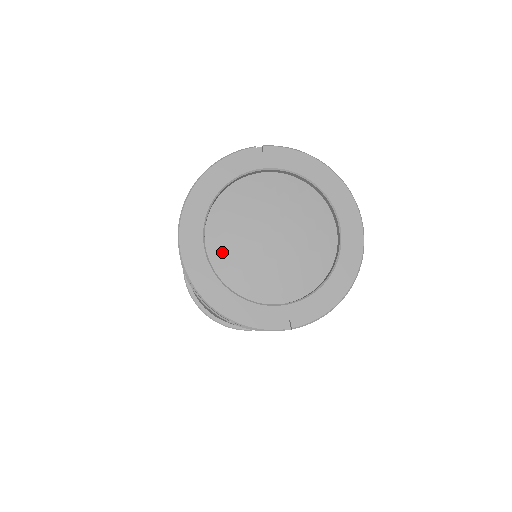
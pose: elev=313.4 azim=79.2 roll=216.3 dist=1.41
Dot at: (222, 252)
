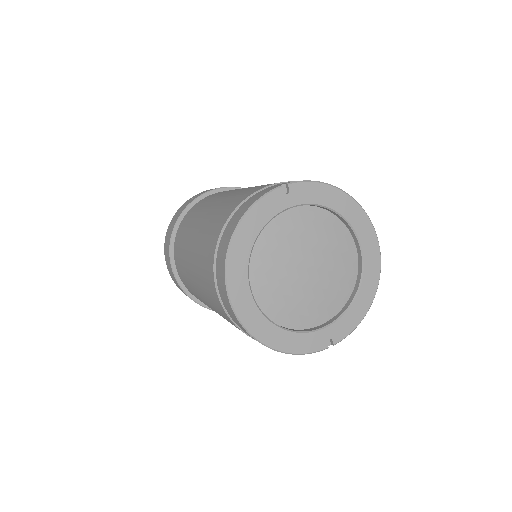
Dot at: (265, 293)
